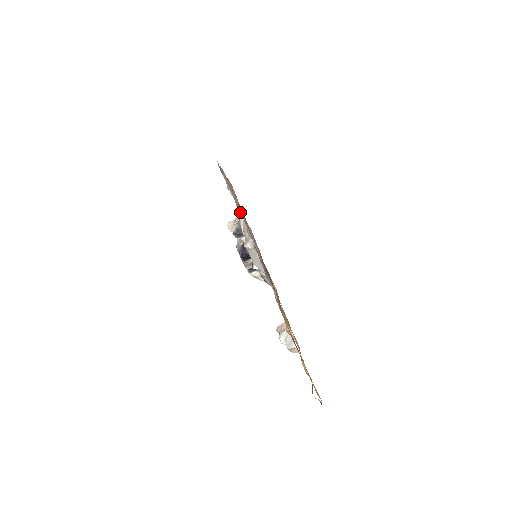
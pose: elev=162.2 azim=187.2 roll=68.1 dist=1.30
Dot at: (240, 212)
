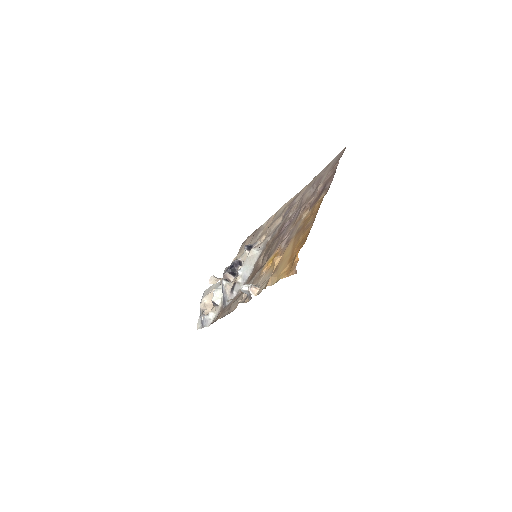
Dot at: (260, 241)
